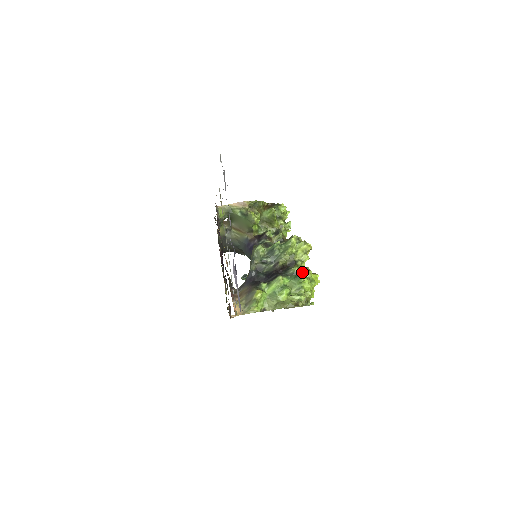
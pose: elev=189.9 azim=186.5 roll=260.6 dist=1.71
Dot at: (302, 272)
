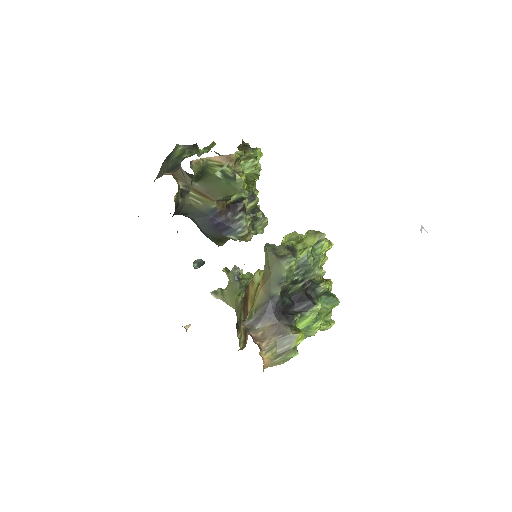
Dot at: occluded
